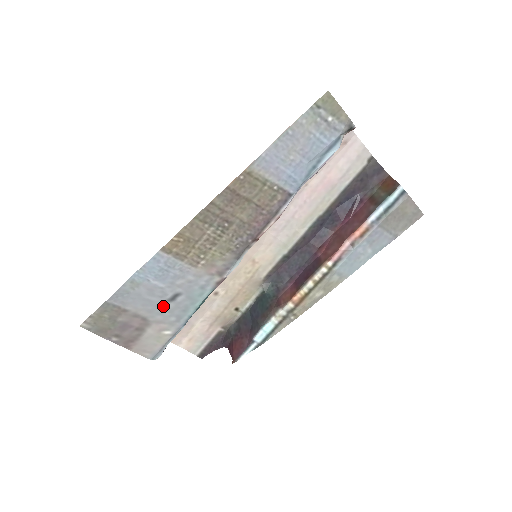
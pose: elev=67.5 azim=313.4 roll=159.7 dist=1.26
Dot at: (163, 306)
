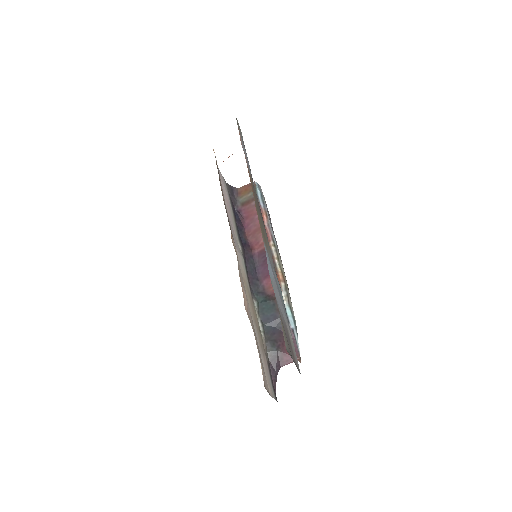
Dot at: (281, 303)
